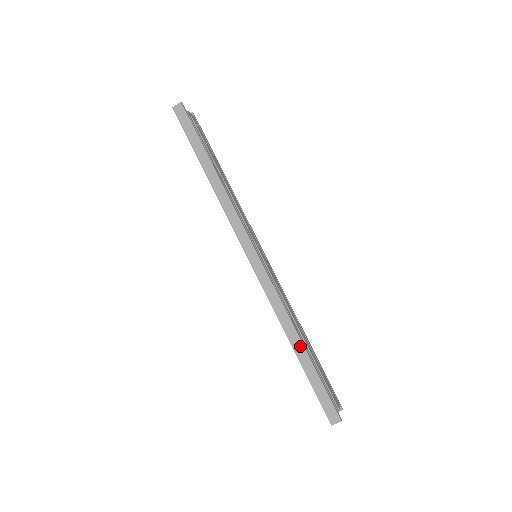
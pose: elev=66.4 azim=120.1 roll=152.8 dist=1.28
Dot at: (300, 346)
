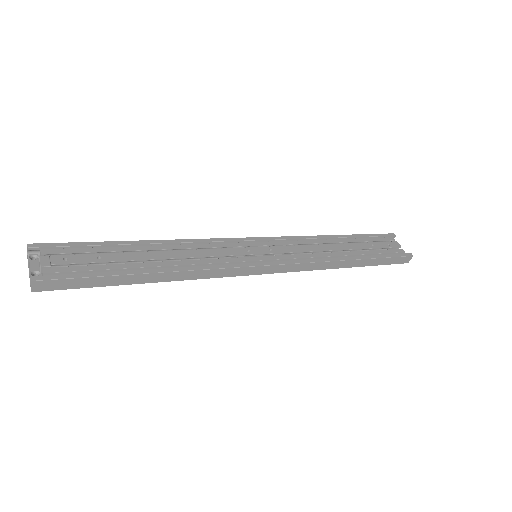
Dot at: (354, 262)
